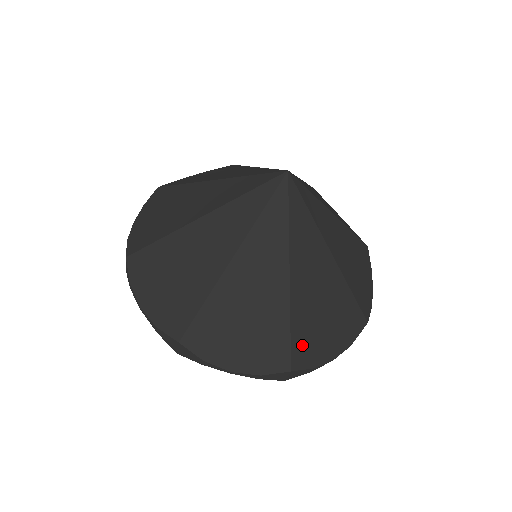
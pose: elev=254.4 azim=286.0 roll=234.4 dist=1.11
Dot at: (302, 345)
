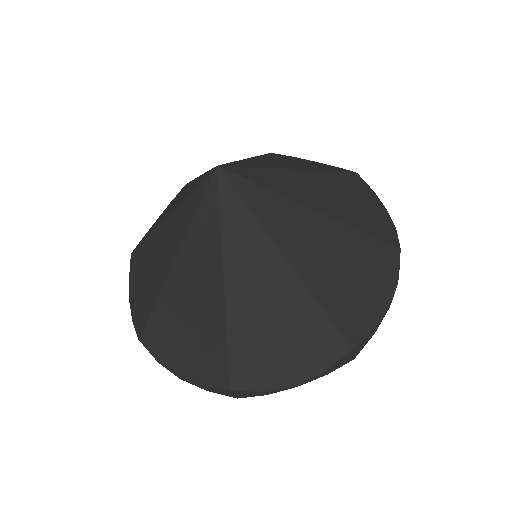
Dot at: (346, 317)
